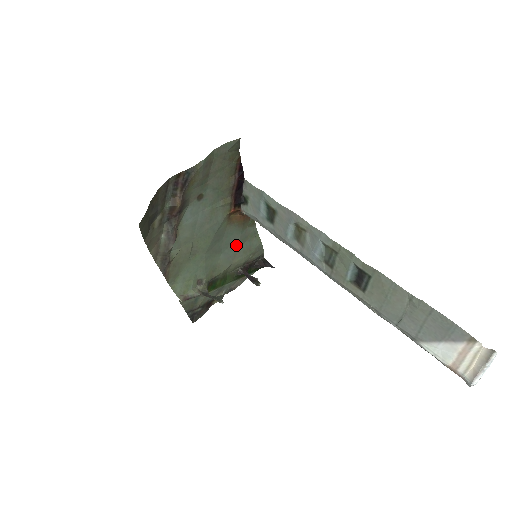
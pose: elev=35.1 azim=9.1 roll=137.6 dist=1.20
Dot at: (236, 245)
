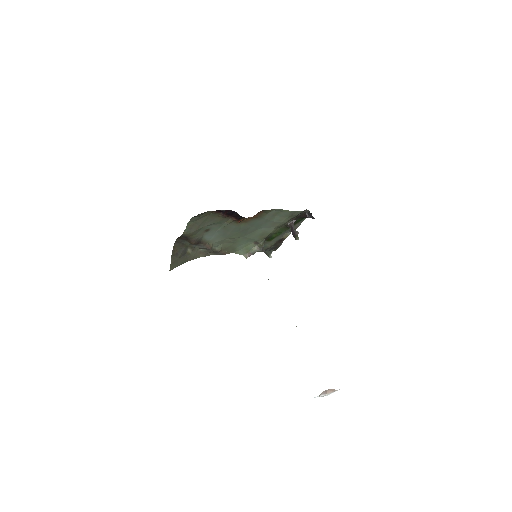
Dot at: (268, 222)
